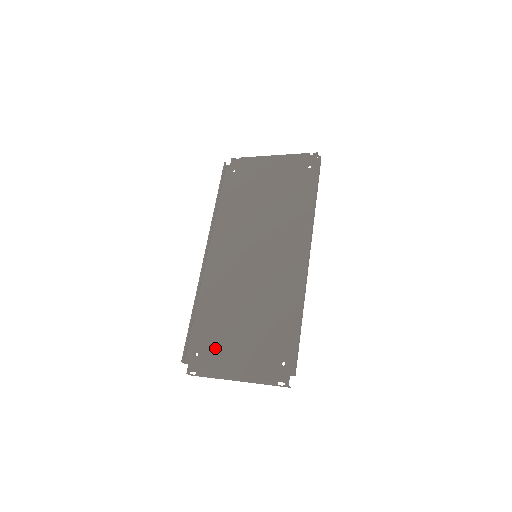
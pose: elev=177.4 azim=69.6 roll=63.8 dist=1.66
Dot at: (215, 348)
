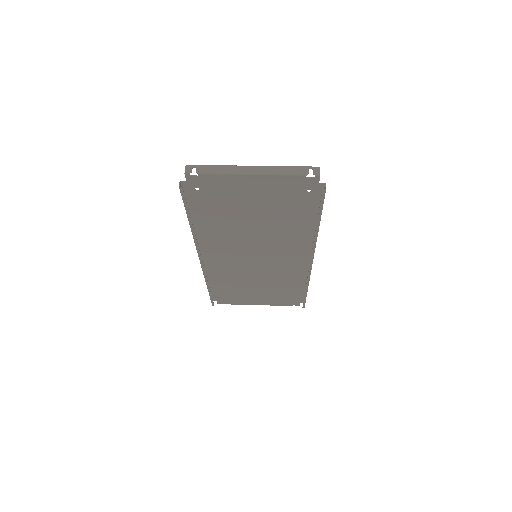
Dot at: (236, 296)
